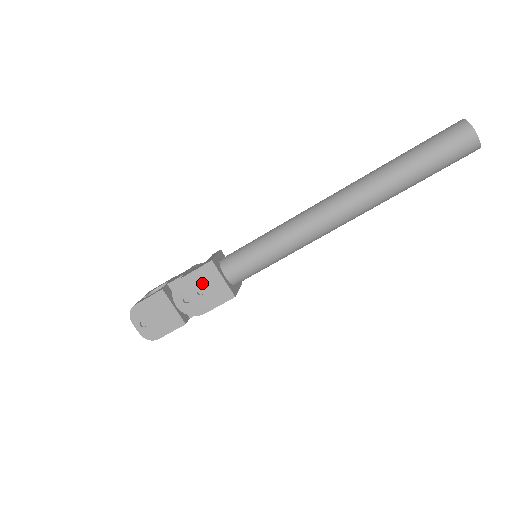
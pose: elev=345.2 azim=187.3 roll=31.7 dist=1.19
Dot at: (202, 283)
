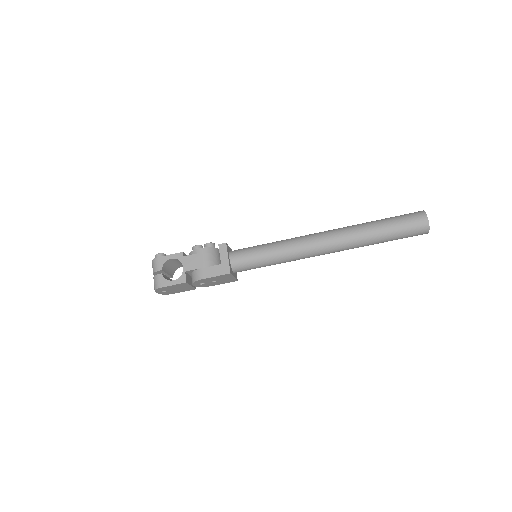
Dot at: (218, 279)
